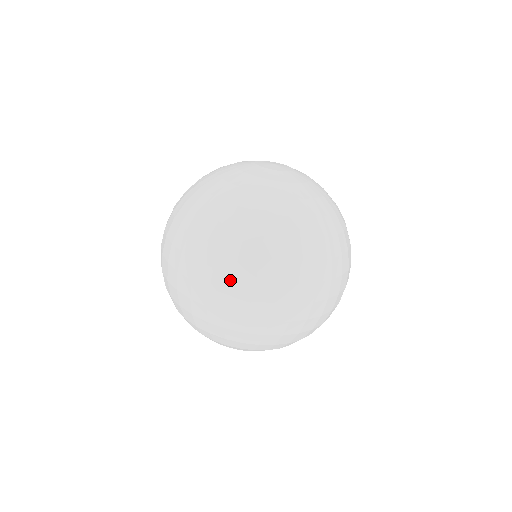
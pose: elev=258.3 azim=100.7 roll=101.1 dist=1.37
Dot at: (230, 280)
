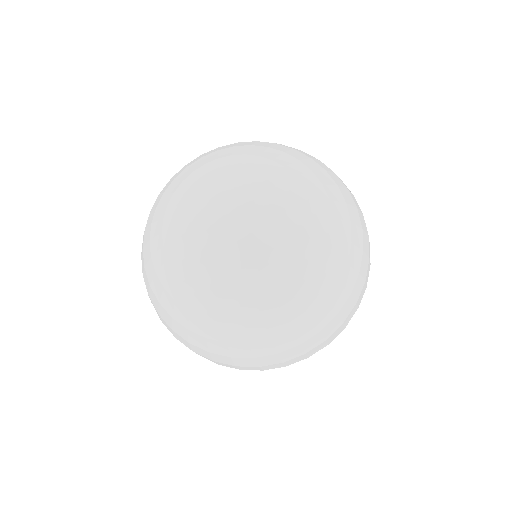
Dot at: (234, 367)
